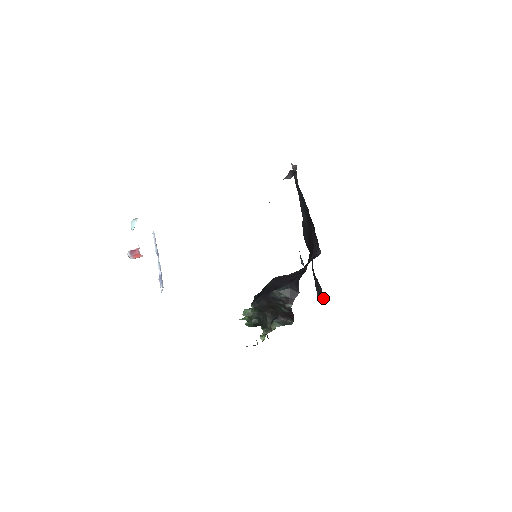
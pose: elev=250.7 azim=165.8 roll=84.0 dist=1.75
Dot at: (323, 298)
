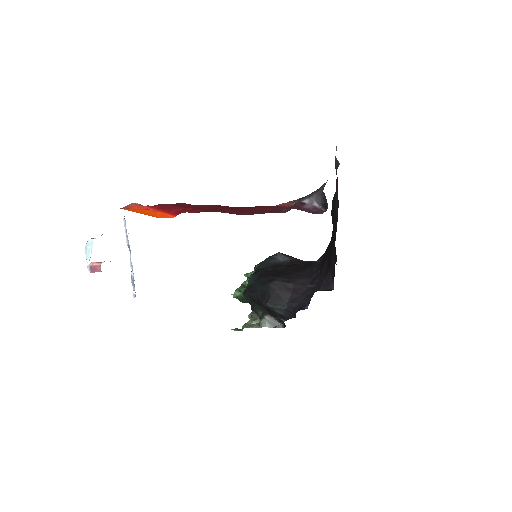
Dot at: occluded
